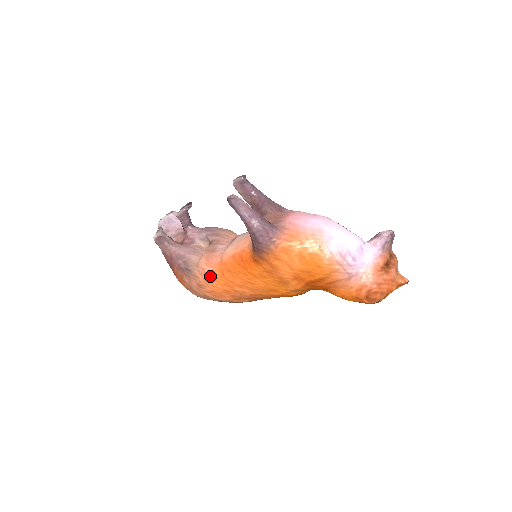
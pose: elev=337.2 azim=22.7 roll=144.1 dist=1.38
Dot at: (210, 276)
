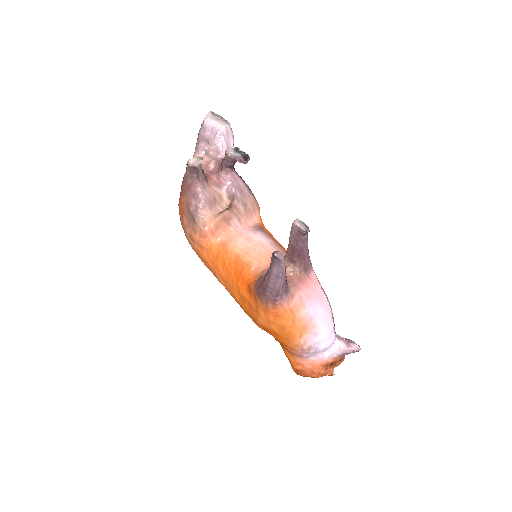
Dot at: (206, 244)
